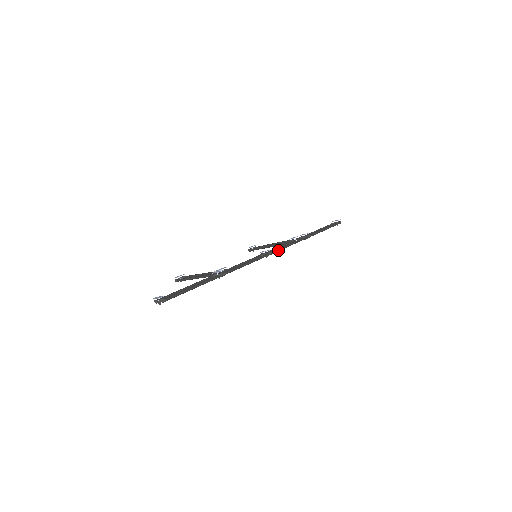
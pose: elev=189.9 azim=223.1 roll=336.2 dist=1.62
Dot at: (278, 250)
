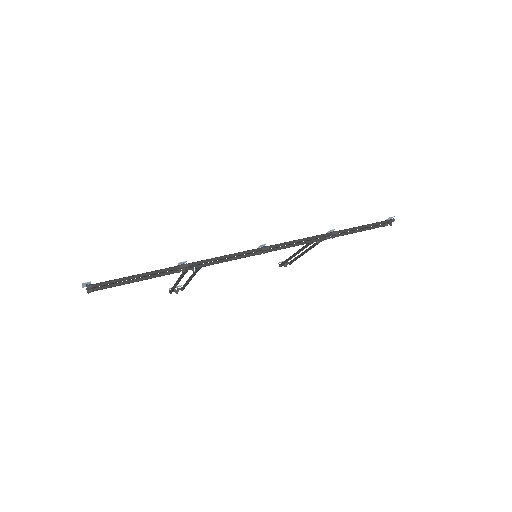
Dot at: (279, 245)
